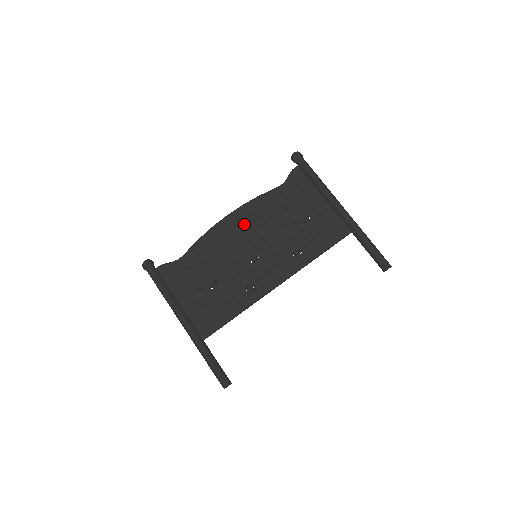
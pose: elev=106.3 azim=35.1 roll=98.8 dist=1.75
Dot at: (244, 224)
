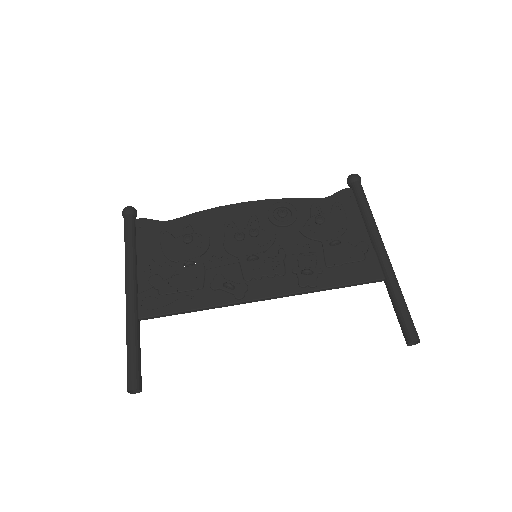
Dot at: (260, 218)
